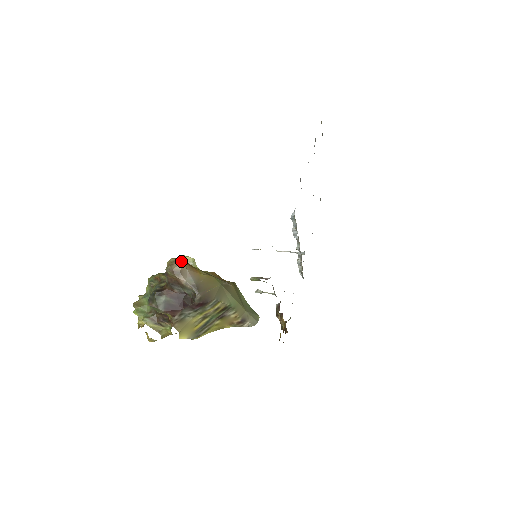
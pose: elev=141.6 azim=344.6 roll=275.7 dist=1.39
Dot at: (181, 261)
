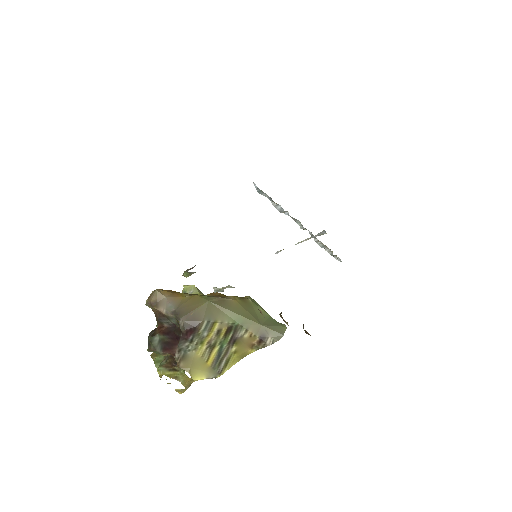
Dot at: (156, 290)
